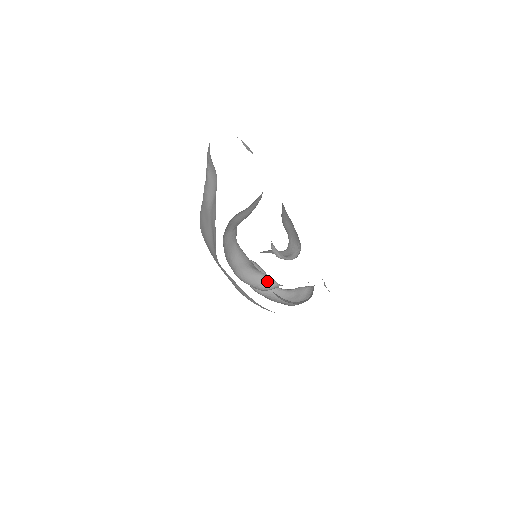
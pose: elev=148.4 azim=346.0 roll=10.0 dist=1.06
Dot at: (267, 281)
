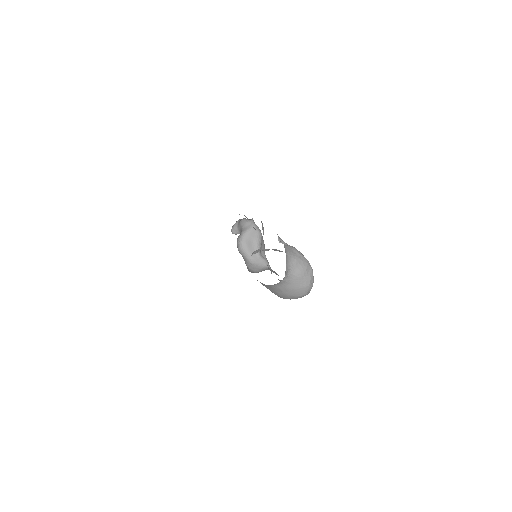
Dot at: occluded
